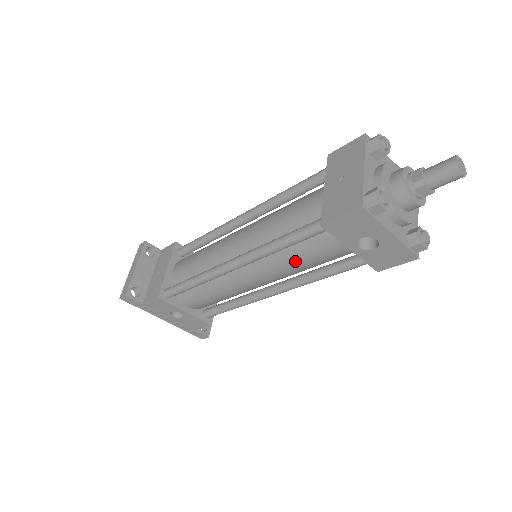
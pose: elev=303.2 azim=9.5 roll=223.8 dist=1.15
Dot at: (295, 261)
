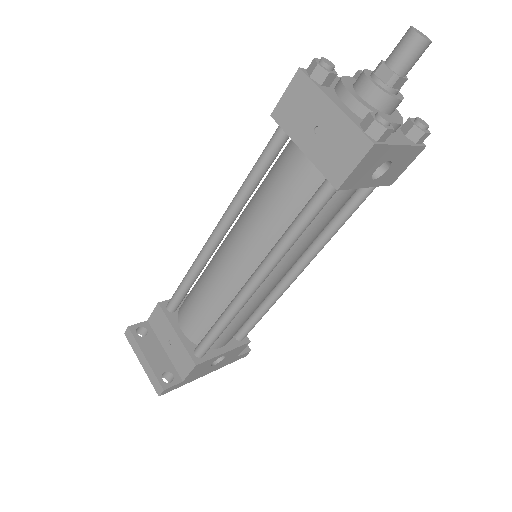
Dot at: (312, 235)
